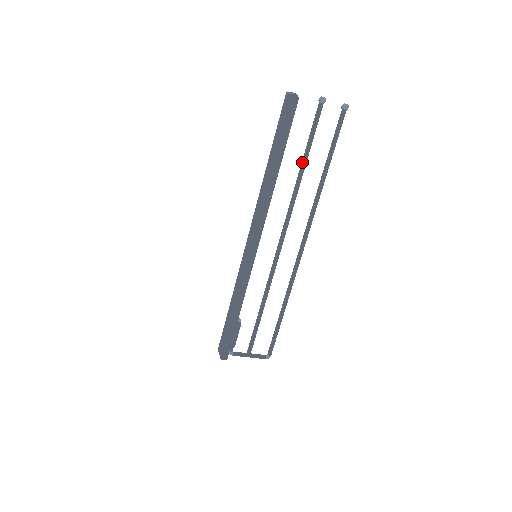
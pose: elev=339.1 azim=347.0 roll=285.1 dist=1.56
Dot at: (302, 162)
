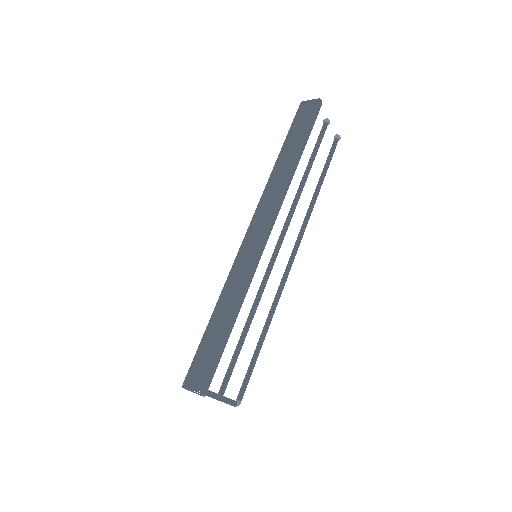
Dot at: (307, 170)
